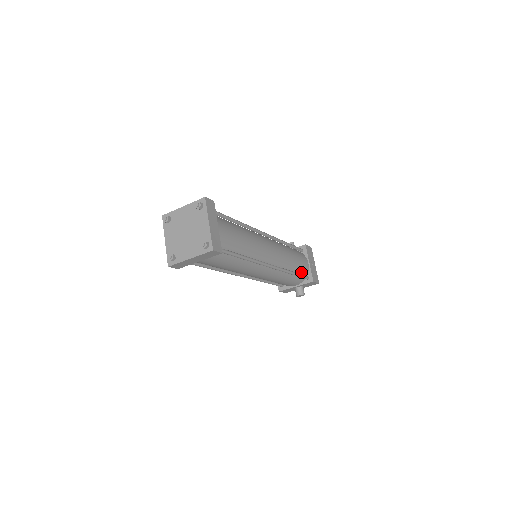
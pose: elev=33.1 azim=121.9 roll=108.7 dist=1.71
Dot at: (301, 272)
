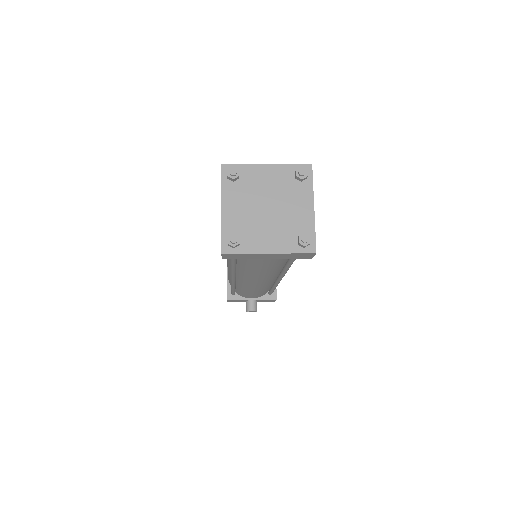
Dot at: (272, 285)
